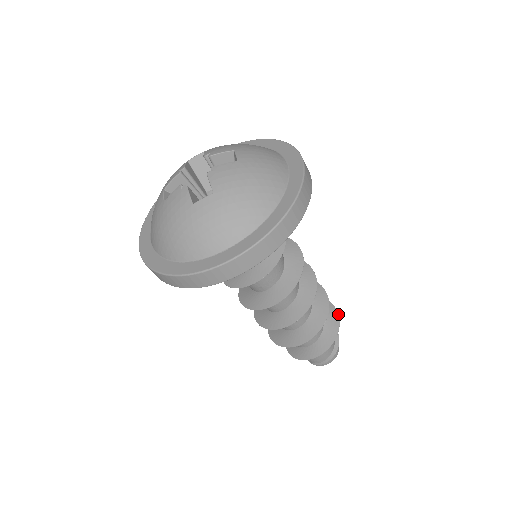
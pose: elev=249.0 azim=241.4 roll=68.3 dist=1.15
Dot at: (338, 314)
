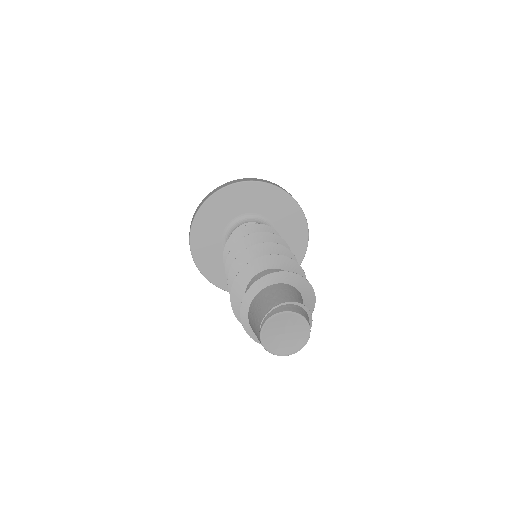
Dot at: (315, 296)
